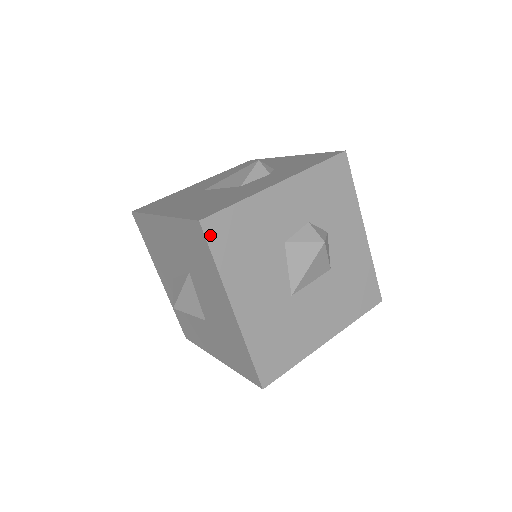
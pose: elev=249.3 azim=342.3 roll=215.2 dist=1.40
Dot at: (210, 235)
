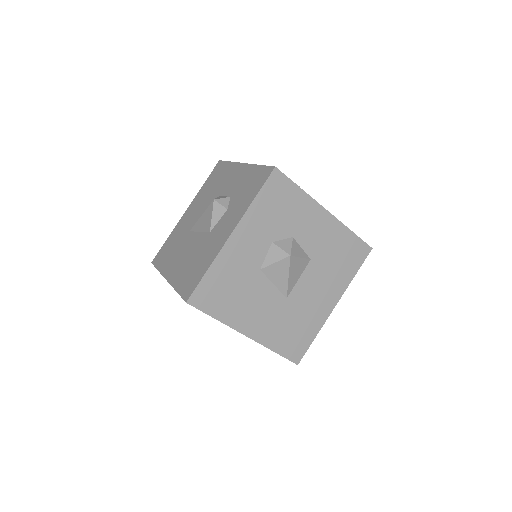
Dot at: (200, 305)
